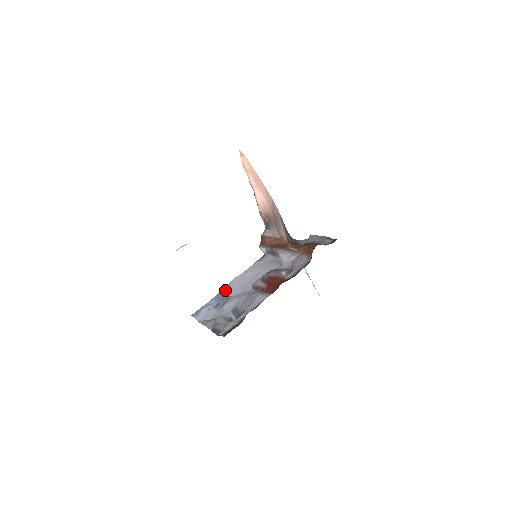
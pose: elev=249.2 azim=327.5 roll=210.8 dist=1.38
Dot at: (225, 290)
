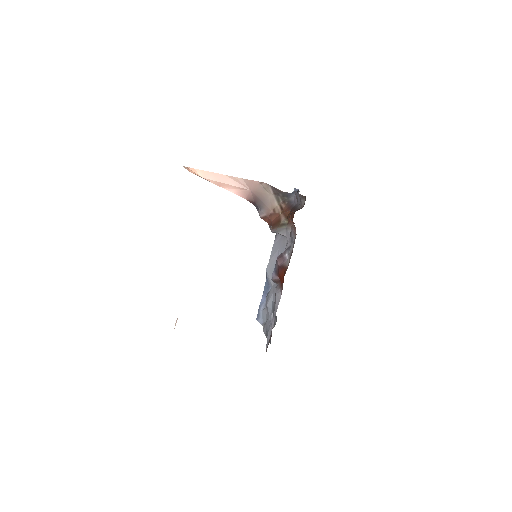
Dot at: (266, 283)
